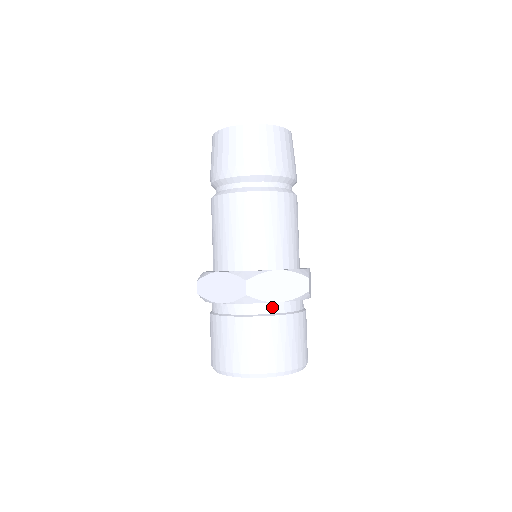
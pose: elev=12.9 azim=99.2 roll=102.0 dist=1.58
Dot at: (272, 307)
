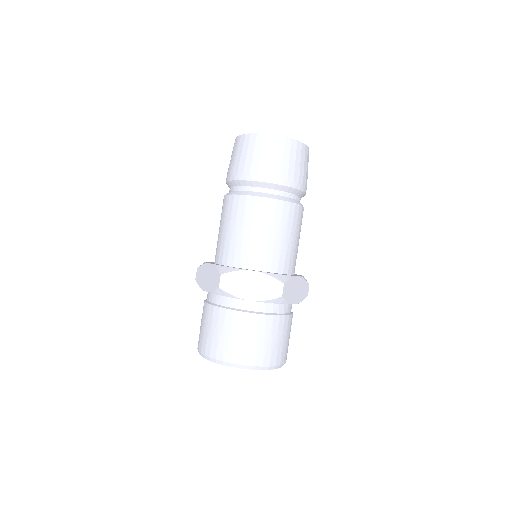
Dot at: (286, 308)
